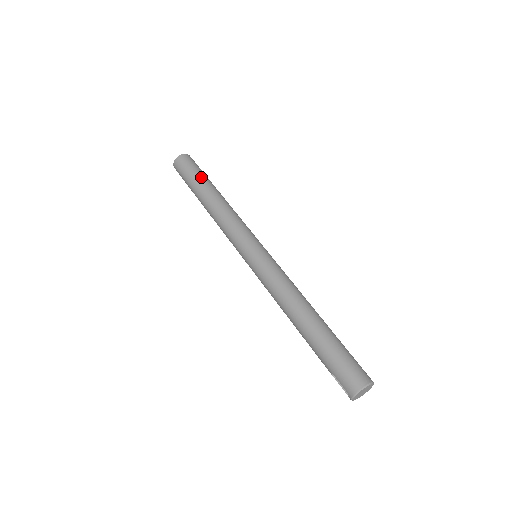
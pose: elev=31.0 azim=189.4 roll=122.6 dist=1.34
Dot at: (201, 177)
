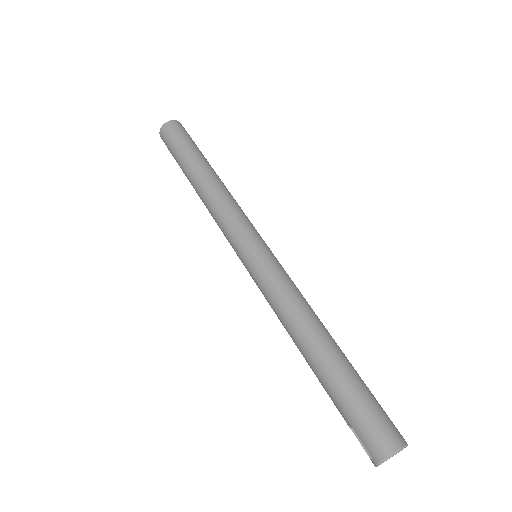
Dot at: (193, 150)
